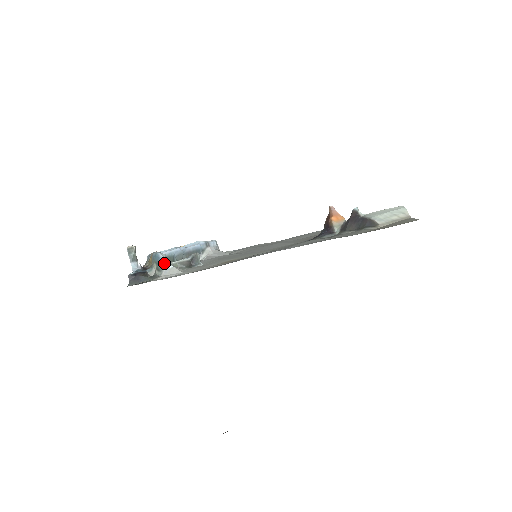
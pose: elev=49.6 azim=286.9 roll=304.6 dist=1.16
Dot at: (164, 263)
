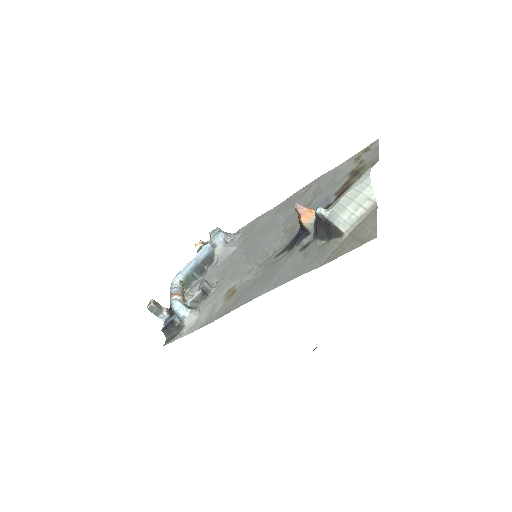
Dot at: (180, 315)
